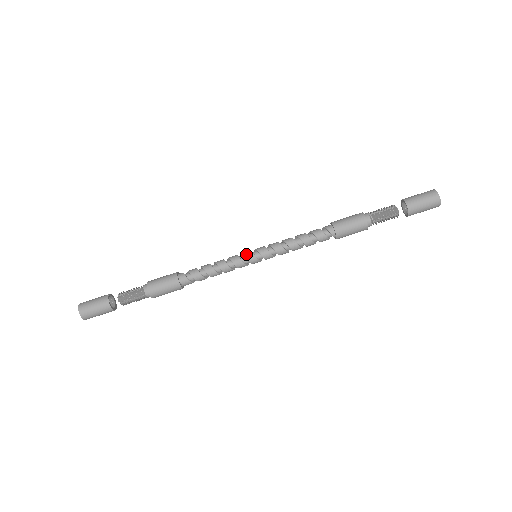
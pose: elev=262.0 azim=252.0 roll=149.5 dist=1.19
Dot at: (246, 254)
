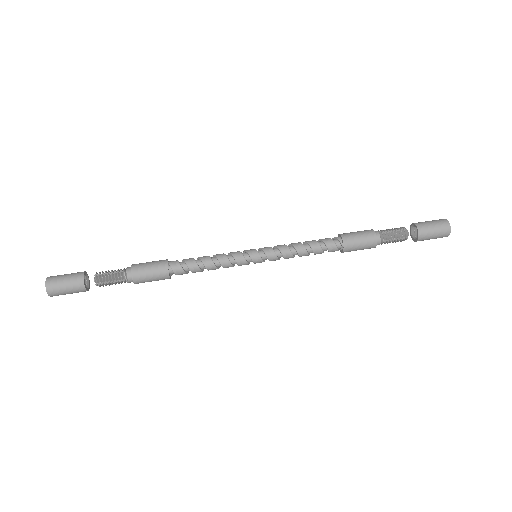
Dot at: occluded
